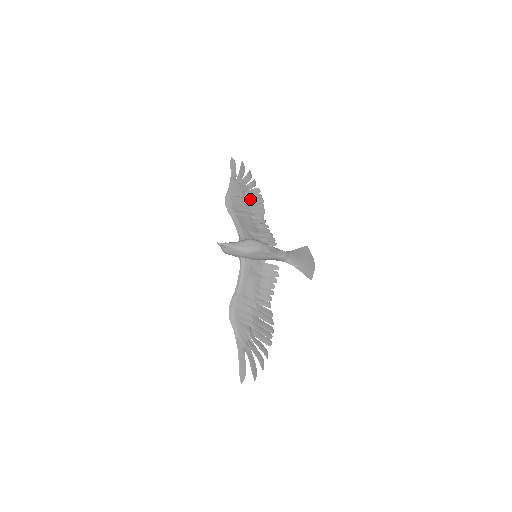
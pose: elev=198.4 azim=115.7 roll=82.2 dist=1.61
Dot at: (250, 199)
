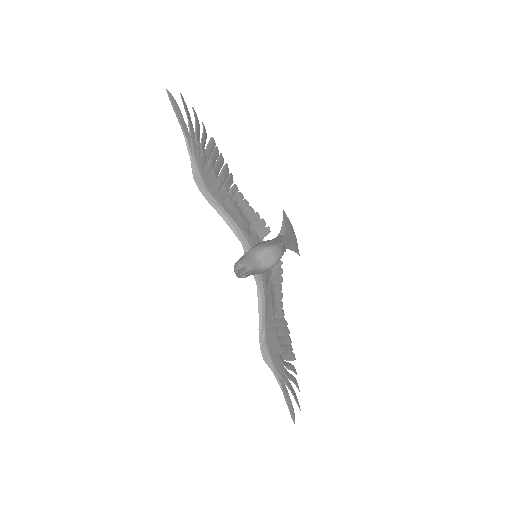
Dot at: (214, 163)
